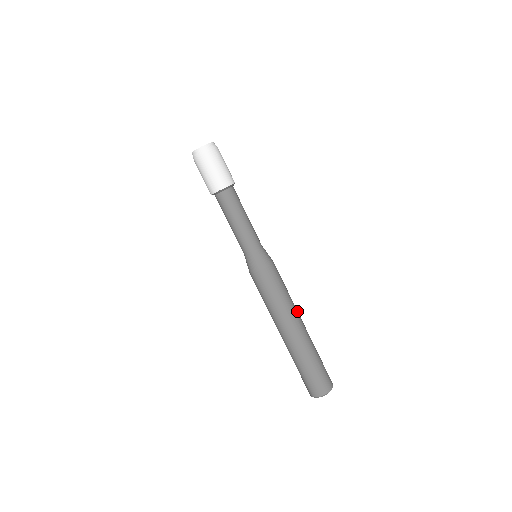
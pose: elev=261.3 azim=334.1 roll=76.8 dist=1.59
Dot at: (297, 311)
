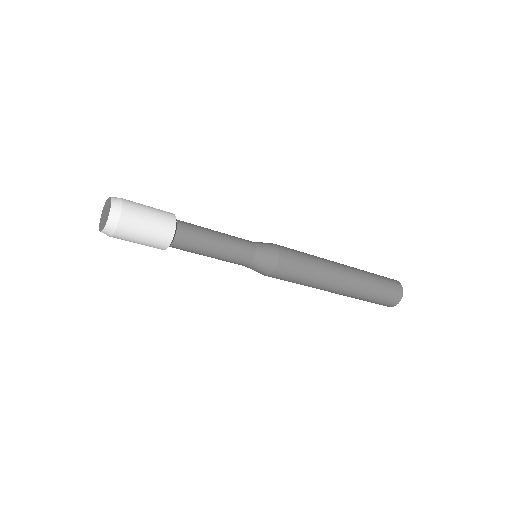
Dot at: (333, 273)
